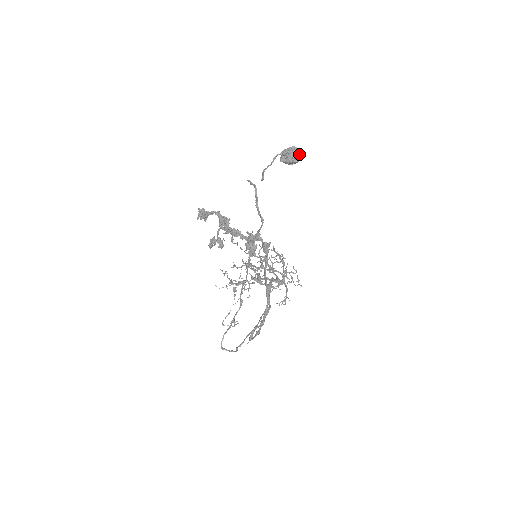
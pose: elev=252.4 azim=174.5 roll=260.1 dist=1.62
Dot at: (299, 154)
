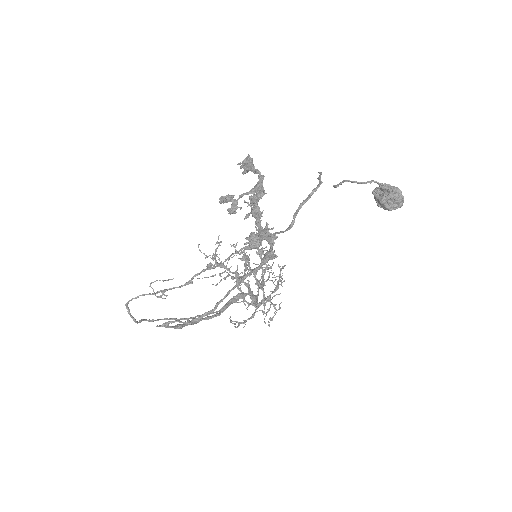
Dot at: (398, 203)
